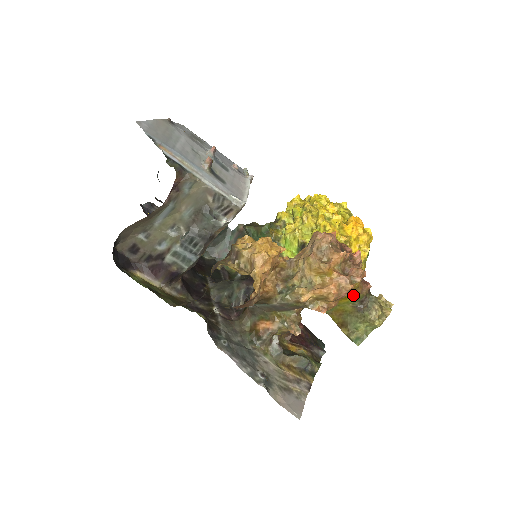
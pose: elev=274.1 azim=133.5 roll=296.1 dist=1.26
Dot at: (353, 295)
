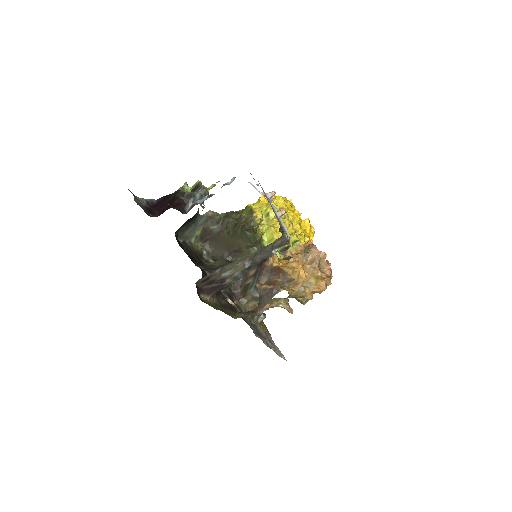
Dot at: occluded
